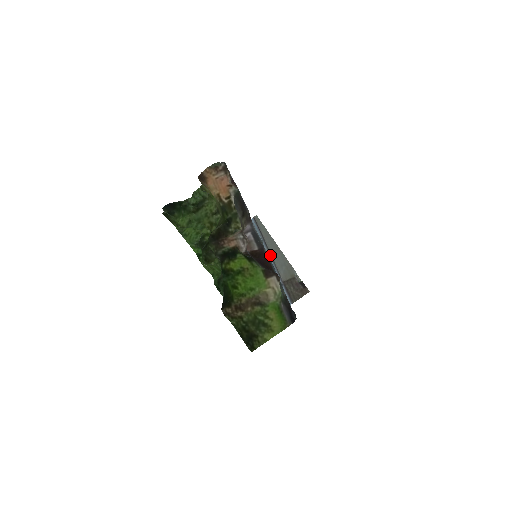
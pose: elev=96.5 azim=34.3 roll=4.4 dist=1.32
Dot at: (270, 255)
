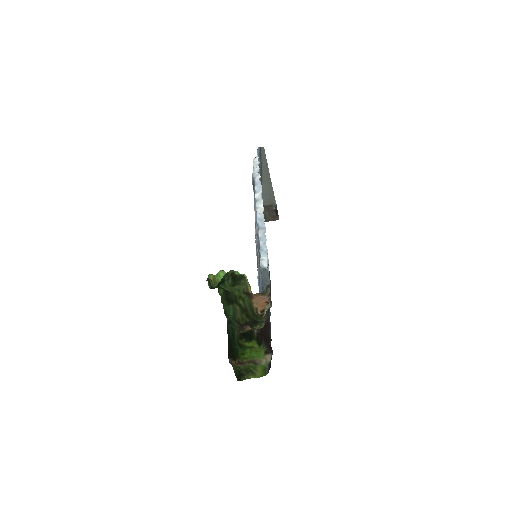
Dot at: (261, 182)
